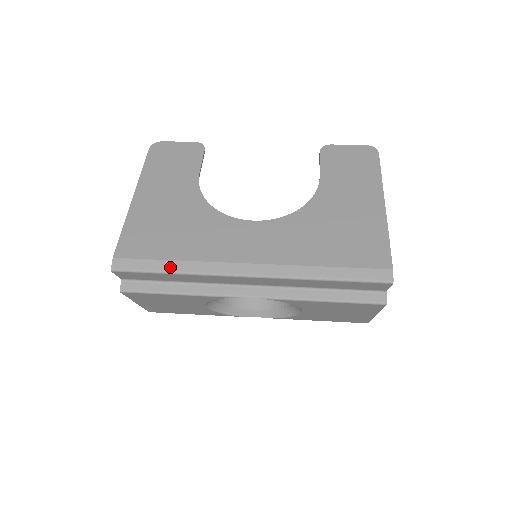
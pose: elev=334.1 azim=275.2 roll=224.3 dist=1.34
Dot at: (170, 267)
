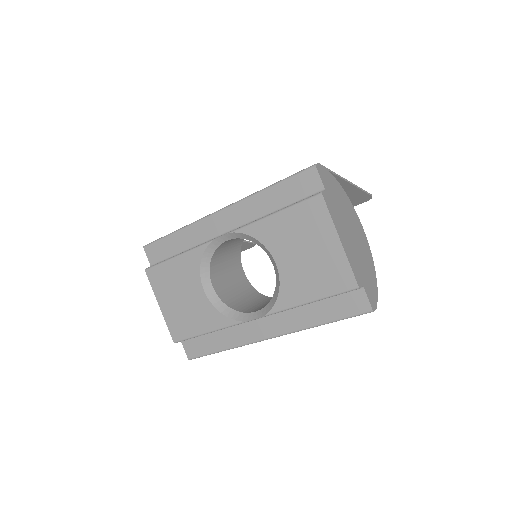
Dot at: occluded
